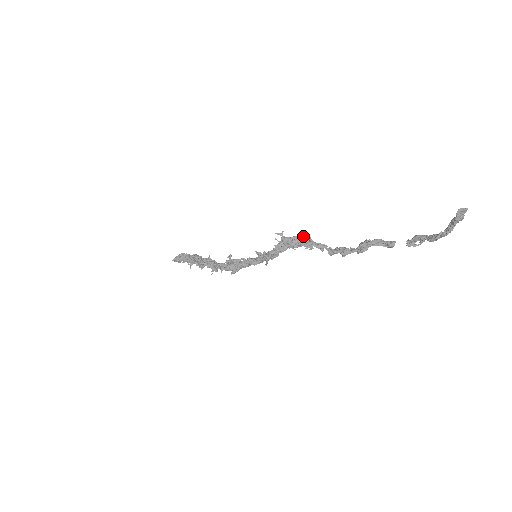
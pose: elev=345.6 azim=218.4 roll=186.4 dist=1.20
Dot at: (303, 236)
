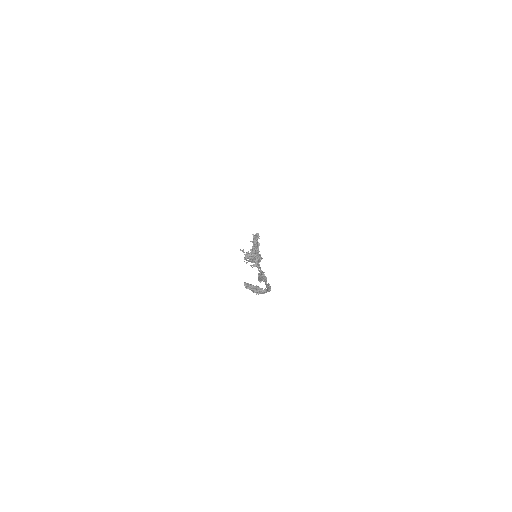
Dot at: (255, 255)
